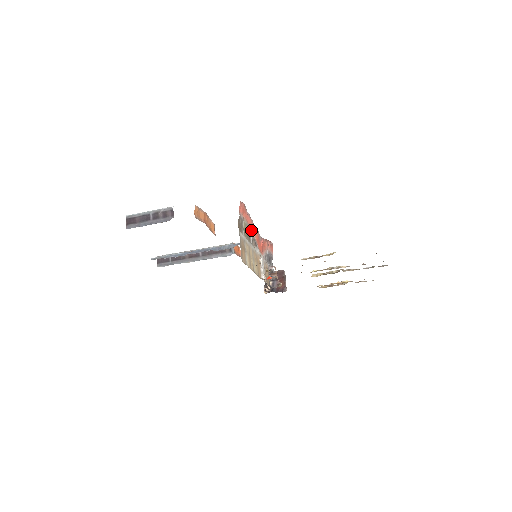
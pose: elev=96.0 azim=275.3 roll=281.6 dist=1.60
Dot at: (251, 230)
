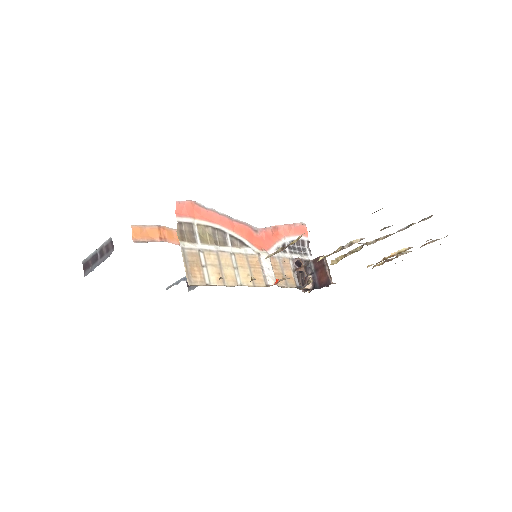
Dot at: (224, 228)
